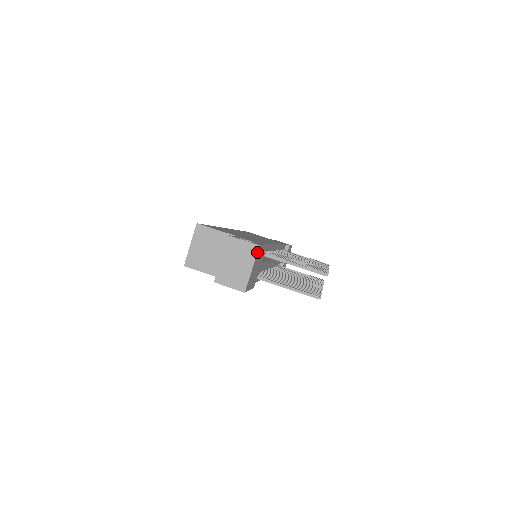
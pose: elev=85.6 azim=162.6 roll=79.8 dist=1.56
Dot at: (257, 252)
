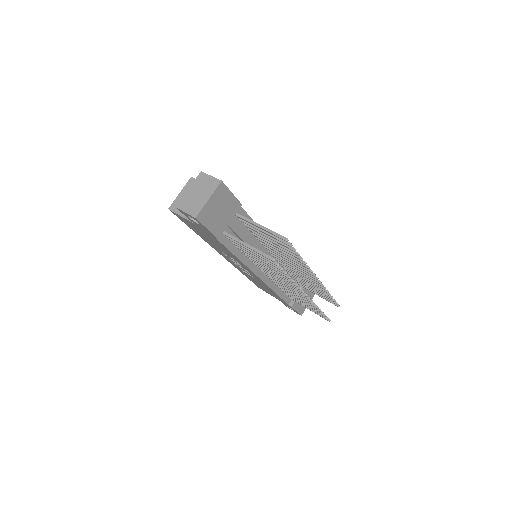
Dot at: (218, 186)
